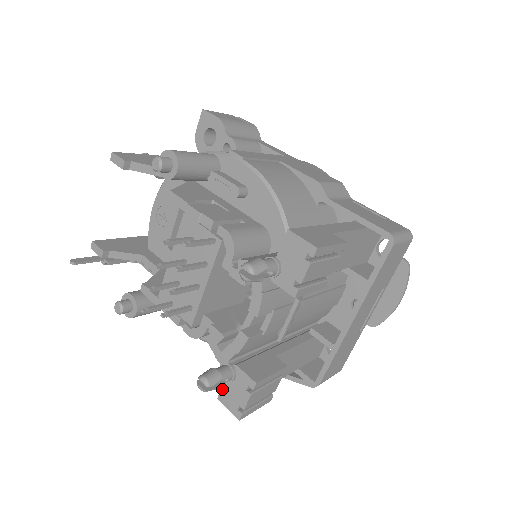
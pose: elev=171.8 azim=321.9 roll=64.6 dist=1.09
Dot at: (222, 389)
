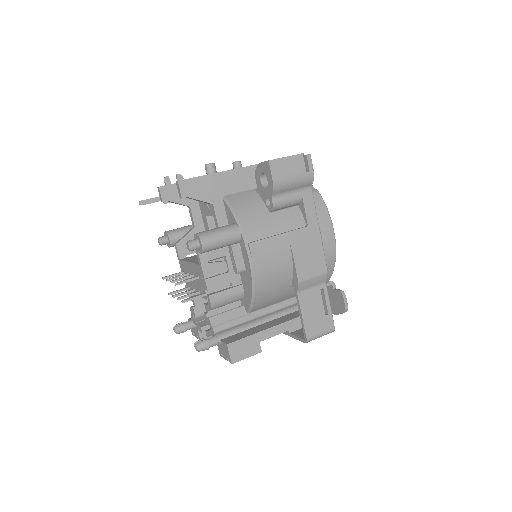
Dot at: occluded
